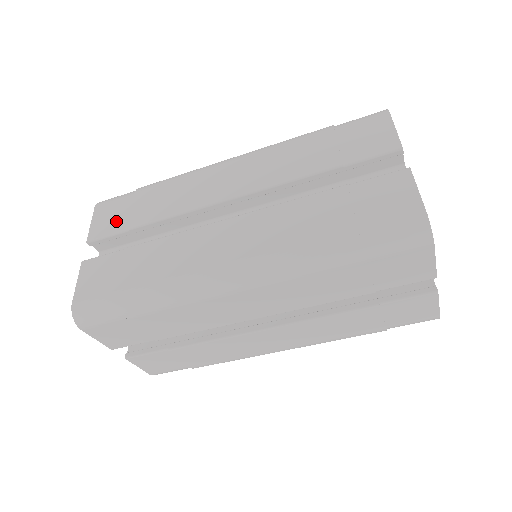
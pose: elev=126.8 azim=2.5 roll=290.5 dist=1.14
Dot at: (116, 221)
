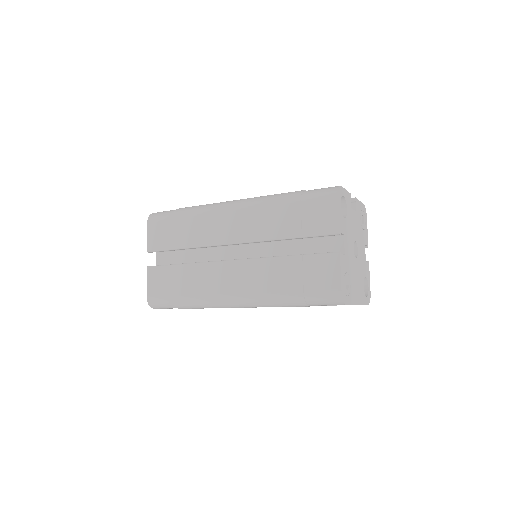
Dot at: occluded
